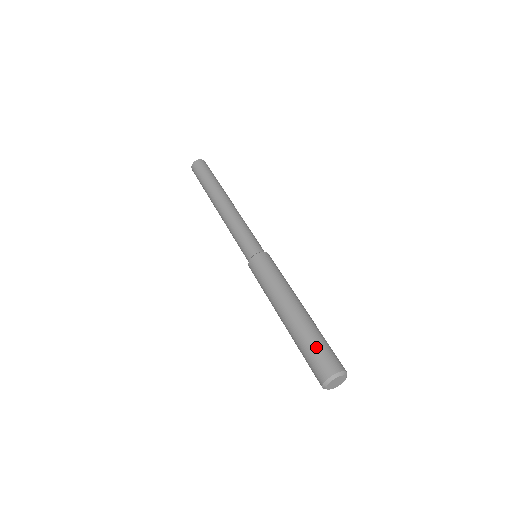
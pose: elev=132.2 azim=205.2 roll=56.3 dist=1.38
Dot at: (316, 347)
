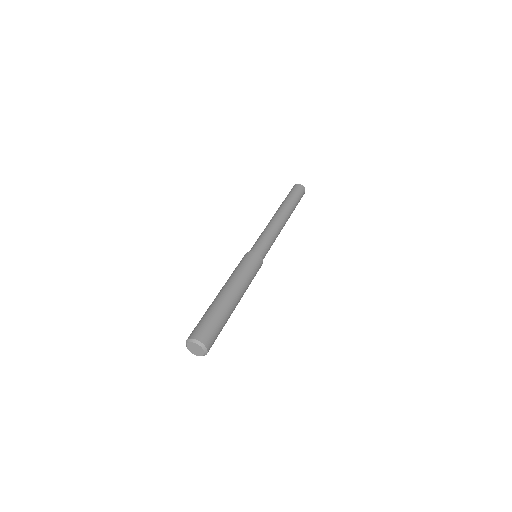
Dot at: (206, 318)
